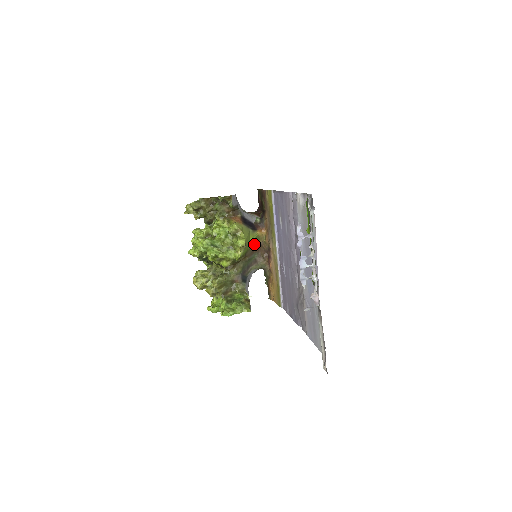
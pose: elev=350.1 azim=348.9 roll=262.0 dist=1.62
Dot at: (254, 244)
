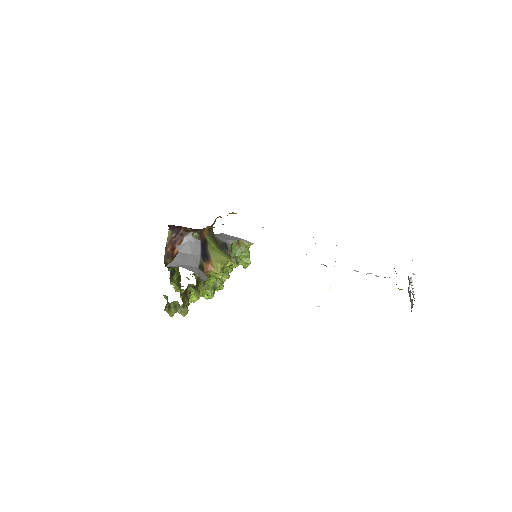
Dot at: (212, 239)
